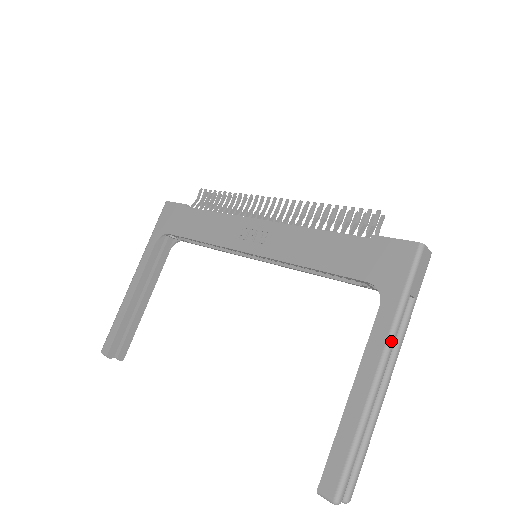
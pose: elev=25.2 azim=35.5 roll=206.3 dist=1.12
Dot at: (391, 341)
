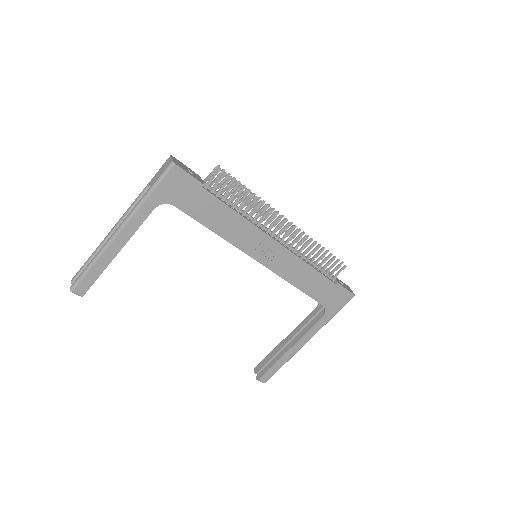
Dot at: occluded
